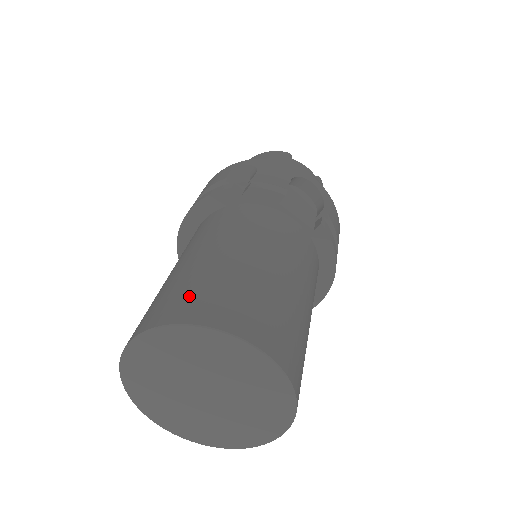
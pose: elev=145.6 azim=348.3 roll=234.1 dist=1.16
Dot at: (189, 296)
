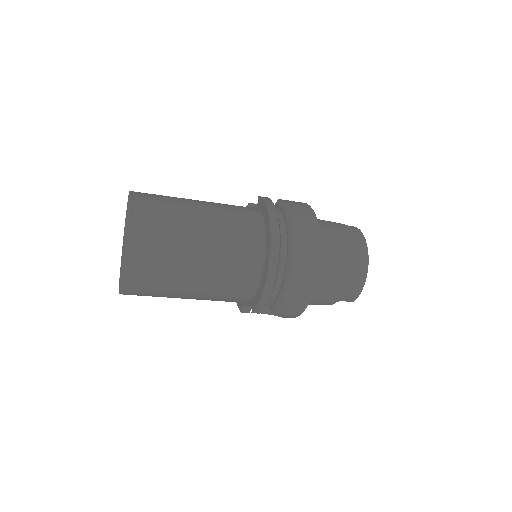
Dot at: occluded
